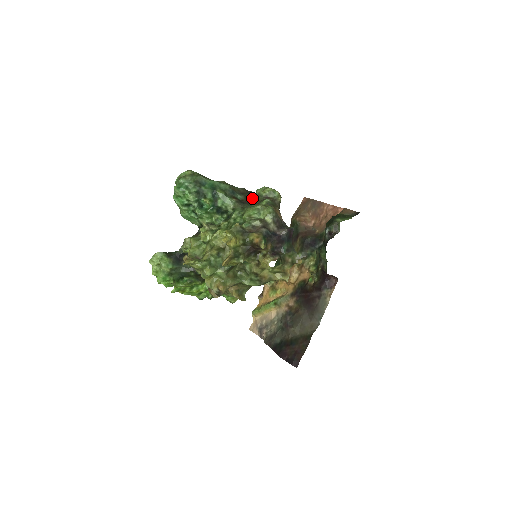
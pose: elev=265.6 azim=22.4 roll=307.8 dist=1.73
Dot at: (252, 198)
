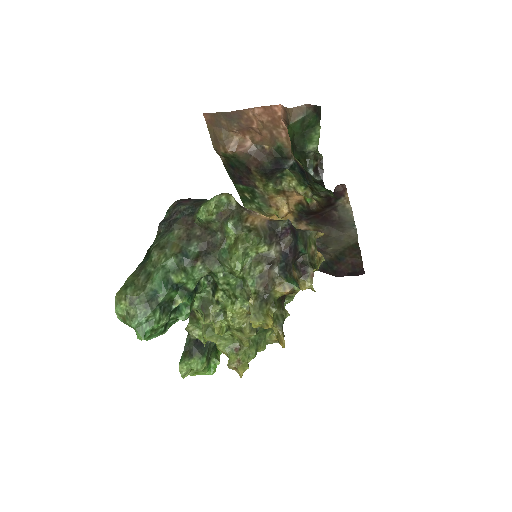
Dot at: (202, 229)
